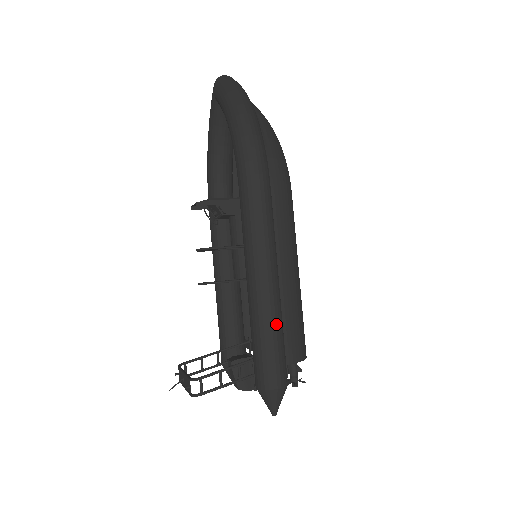
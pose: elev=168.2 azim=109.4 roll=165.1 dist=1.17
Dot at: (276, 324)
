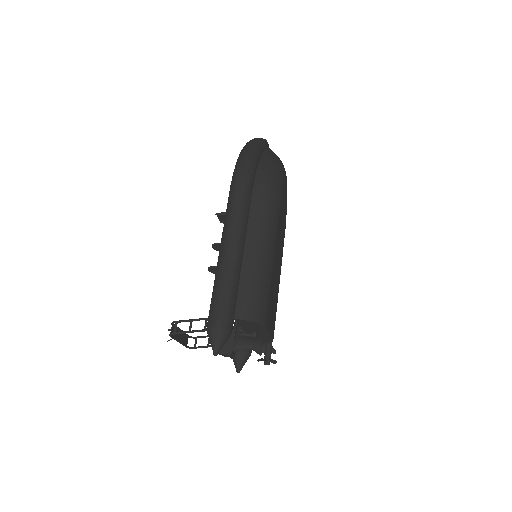
Dot at: (227, 281)
